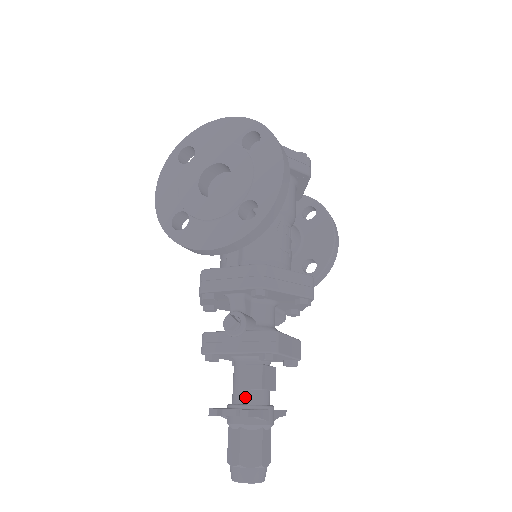
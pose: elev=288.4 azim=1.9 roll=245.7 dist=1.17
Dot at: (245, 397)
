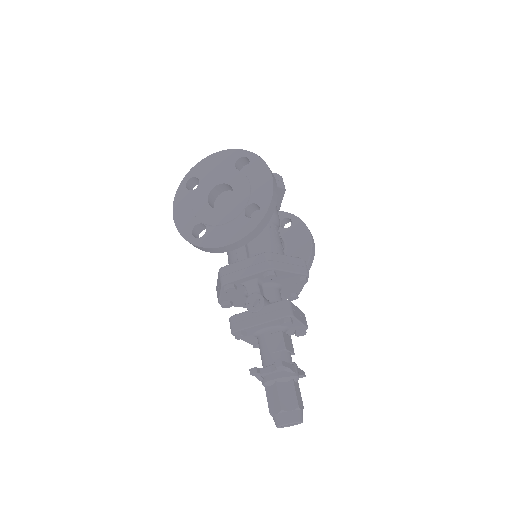
Dot at: (274, 359)
